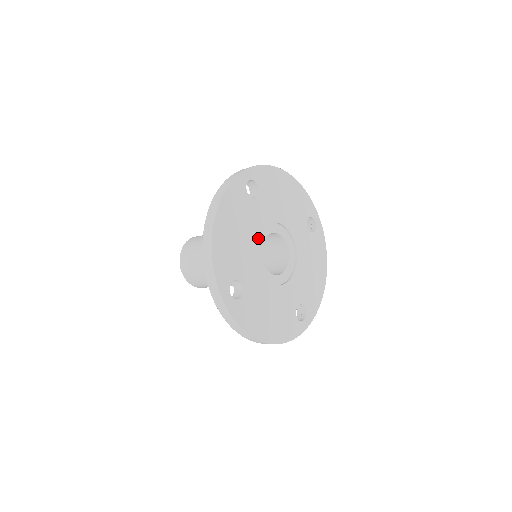
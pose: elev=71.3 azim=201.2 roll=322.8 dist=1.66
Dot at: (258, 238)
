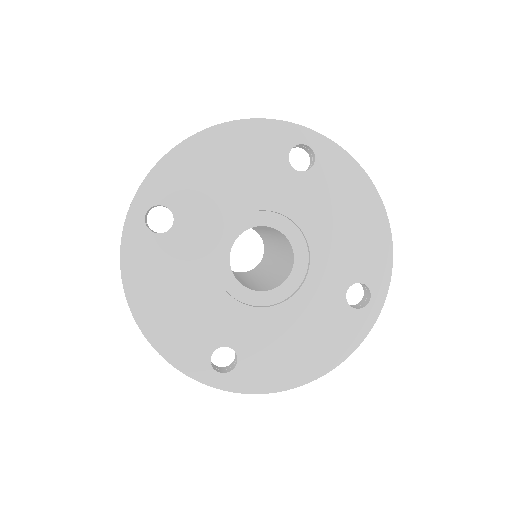
Dot at: (251, 210)
